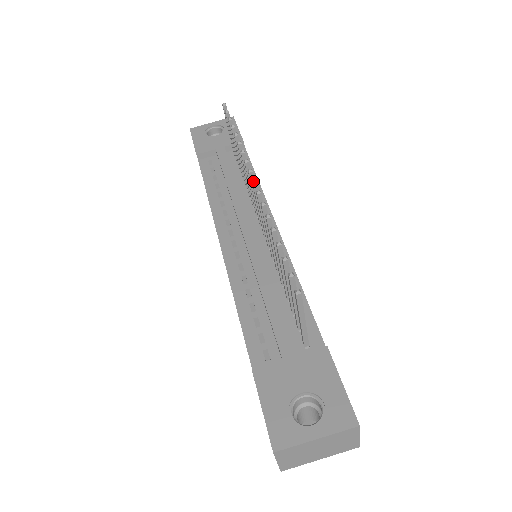
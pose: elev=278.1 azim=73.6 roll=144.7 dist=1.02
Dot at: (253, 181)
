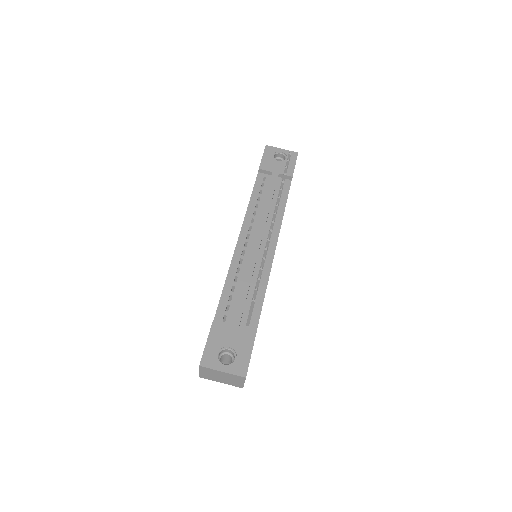
Dot at: (272, 221)
